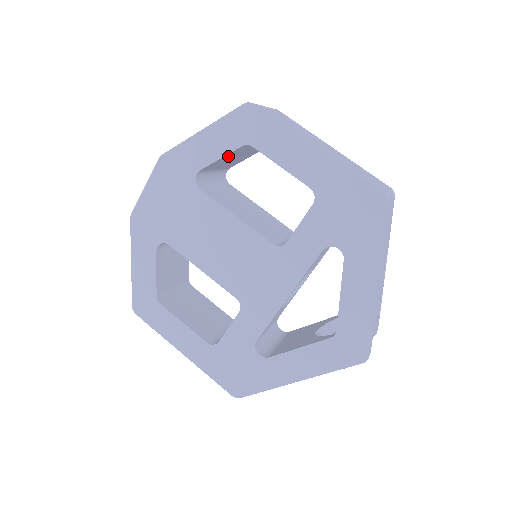
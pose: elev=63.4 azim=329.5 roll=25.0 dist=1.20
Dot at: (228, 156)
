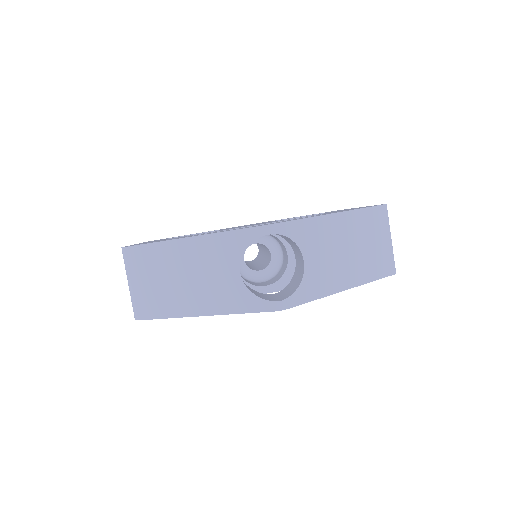
Dot at: occluded
